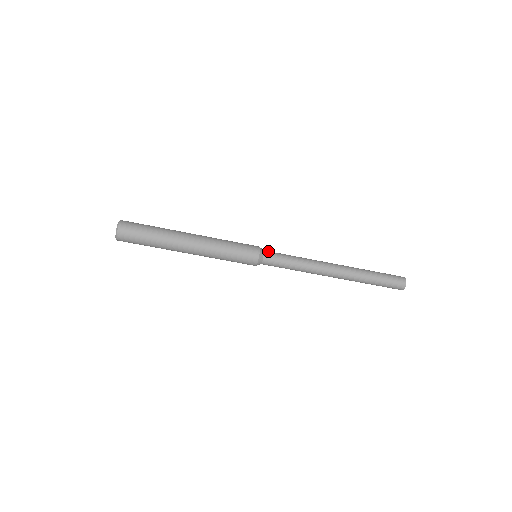
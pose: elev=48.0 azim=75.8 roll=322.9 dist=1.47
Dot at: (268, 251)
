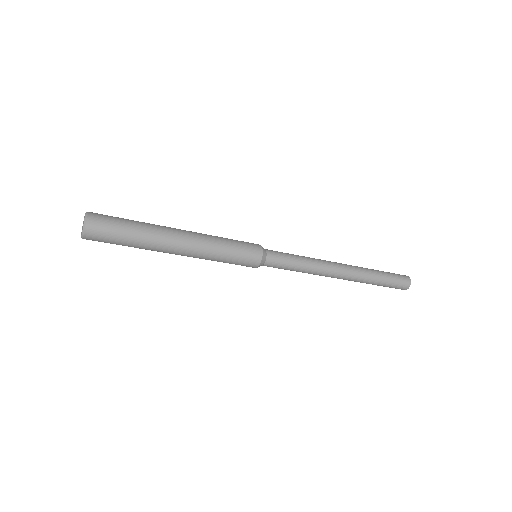
Dot at: (271, 252)
